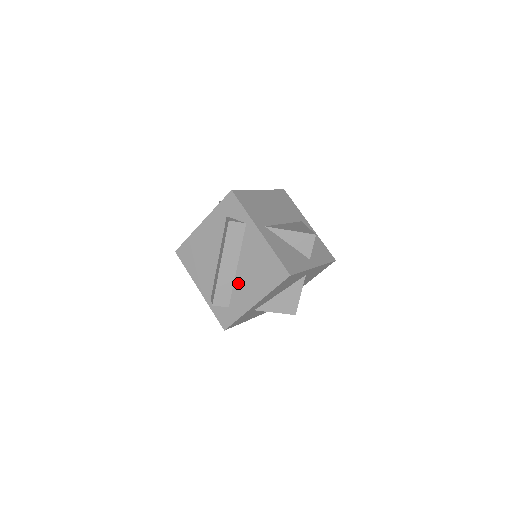
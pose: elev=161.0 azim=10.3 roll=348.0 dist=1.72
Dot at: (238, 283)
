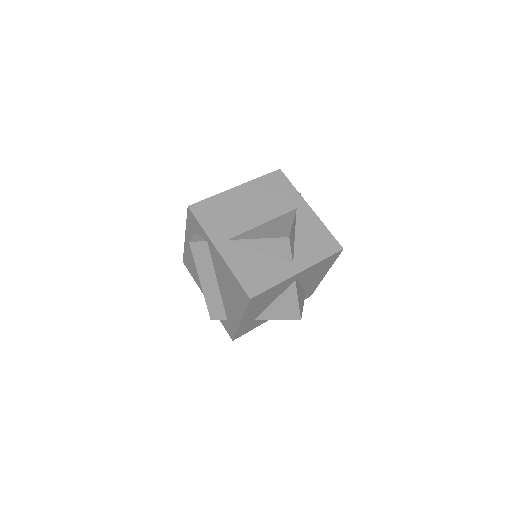
Dot at: (224, 299)
